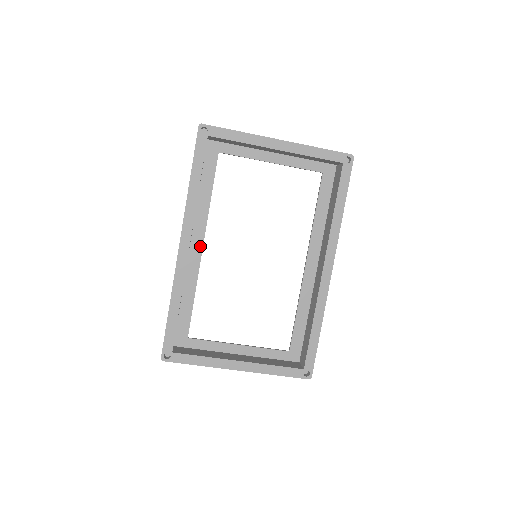
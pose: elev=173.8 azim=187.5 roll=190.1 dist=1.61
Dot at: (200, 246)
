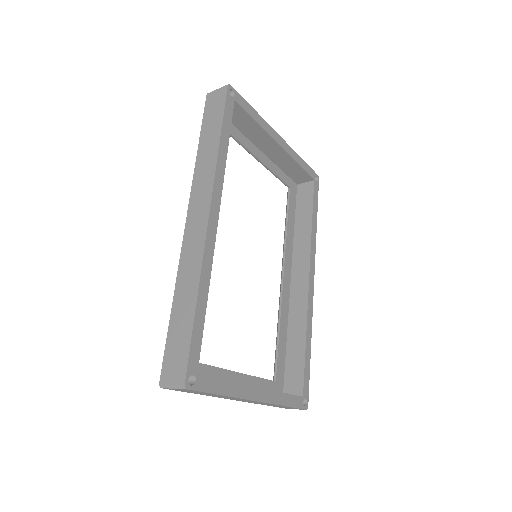
Dot at: occluded
